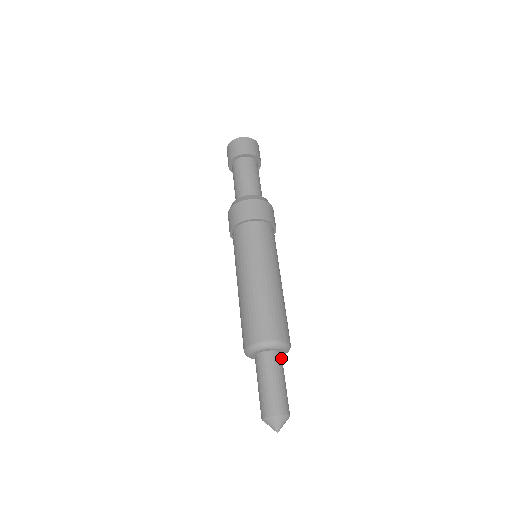
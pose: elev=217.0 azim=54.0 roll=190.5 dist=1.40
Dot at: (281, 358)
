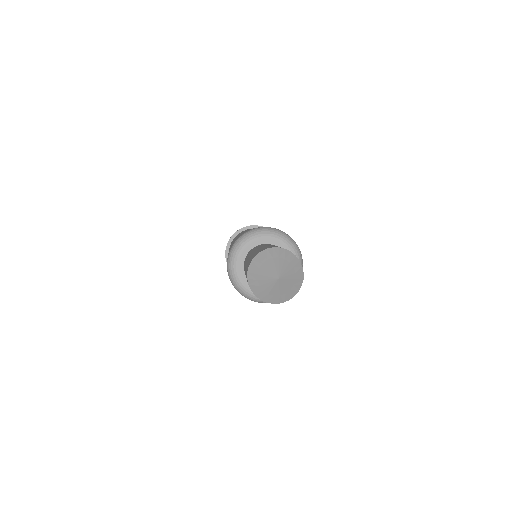
Dot at: occluded
